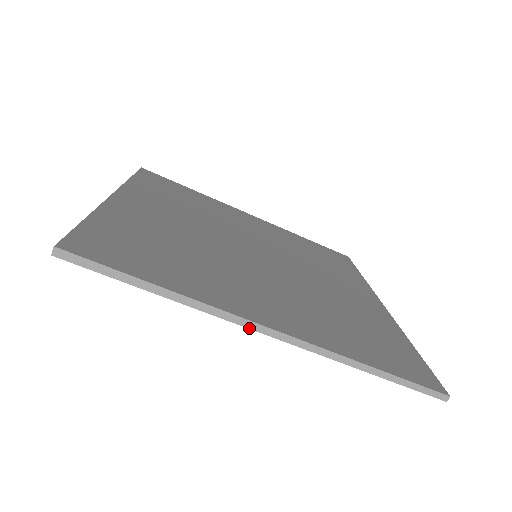
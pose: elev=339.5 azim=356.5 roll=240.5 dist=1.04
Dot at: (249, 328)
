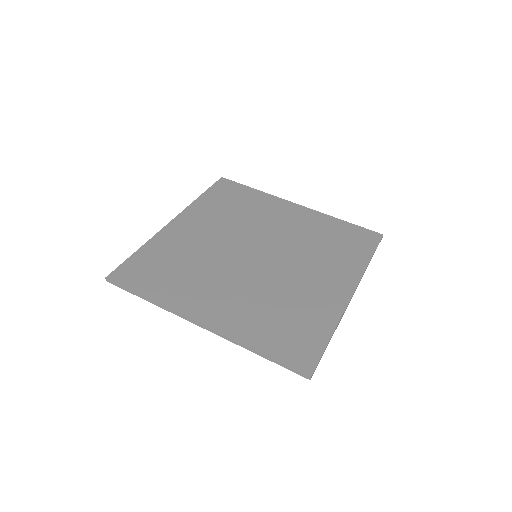
Dot at: occluded
